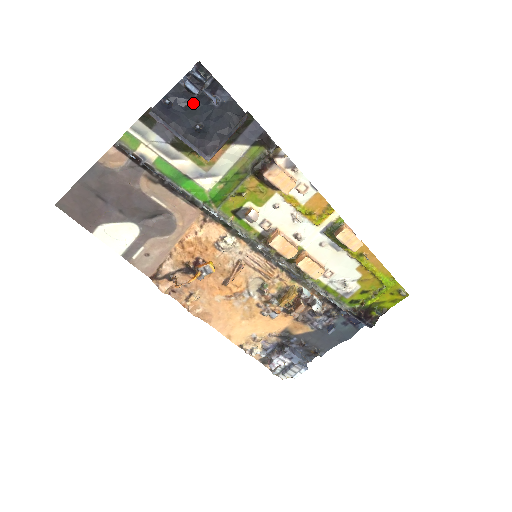
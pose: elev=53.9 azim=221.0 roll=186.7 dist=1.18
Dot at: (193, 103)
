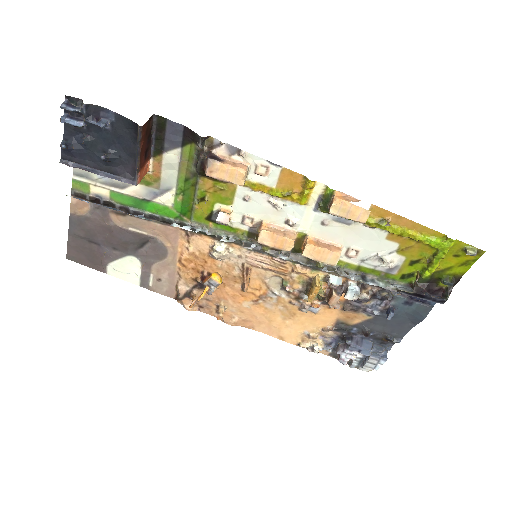
Dot at: (89, 135)
